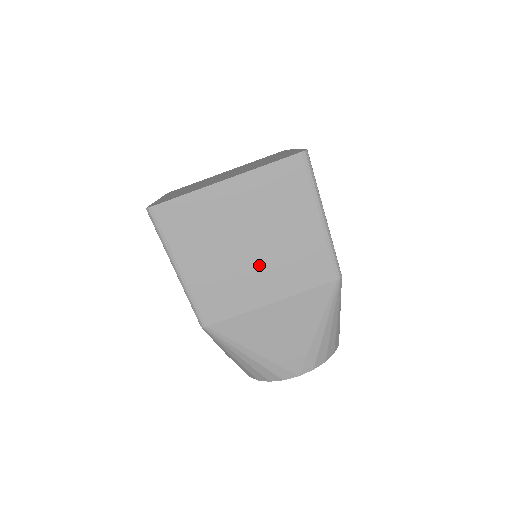
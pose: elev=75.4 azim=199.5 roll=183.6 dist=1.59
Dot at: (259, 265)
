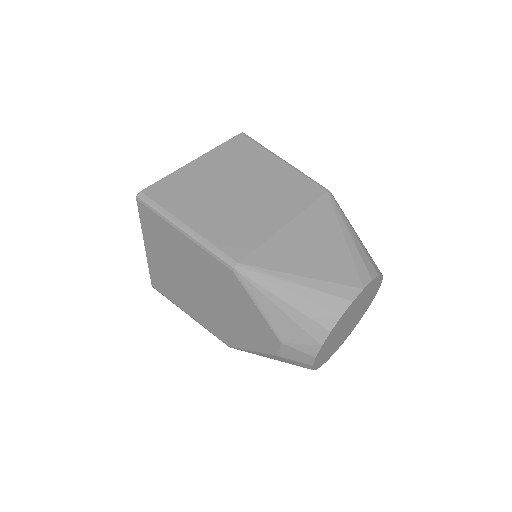
Dot at: (256, 201)
